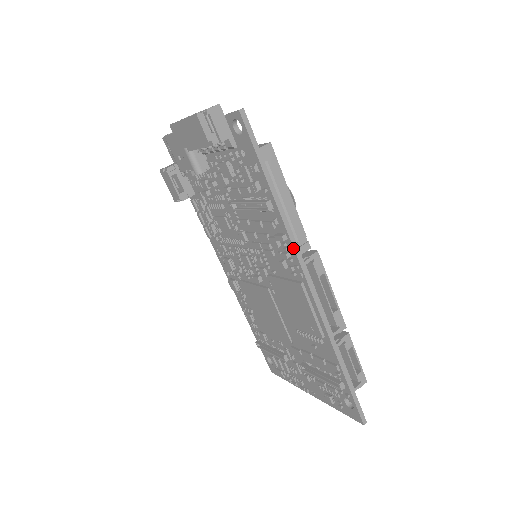
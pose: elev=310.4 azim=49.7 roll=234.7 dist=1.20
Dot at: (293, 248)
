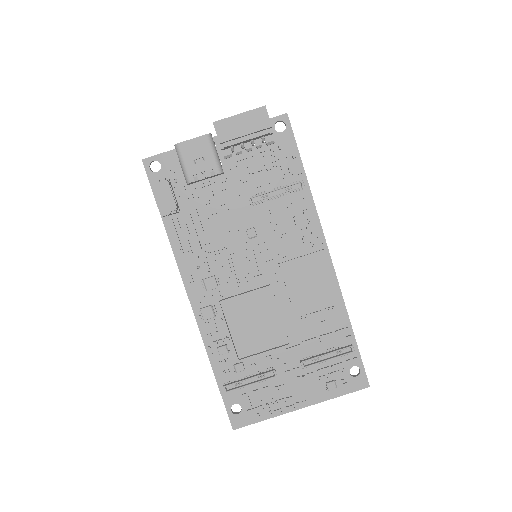
Dot at: (318, 218)
